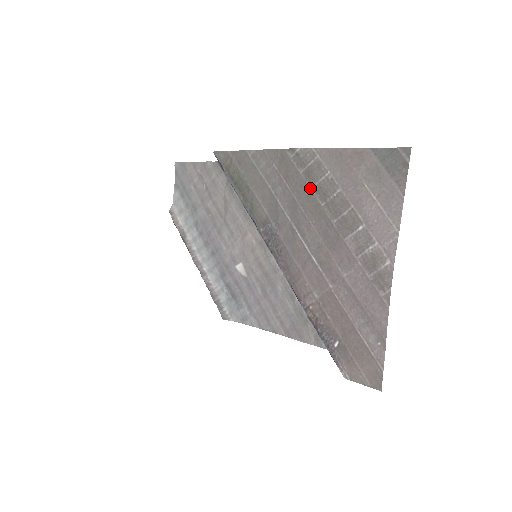
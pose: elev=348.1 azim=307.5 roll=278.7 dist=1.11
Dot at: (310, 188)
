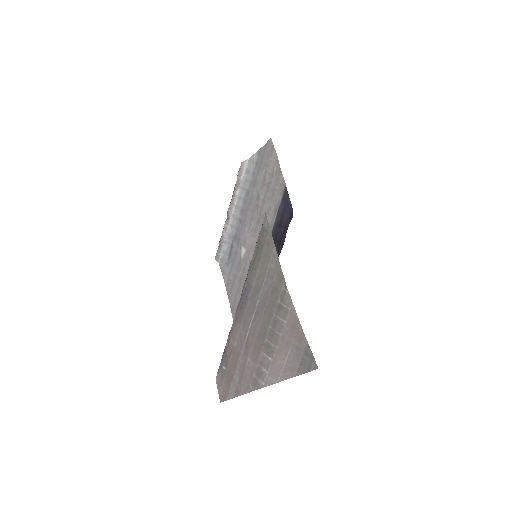
Dot at: (274, 313)
